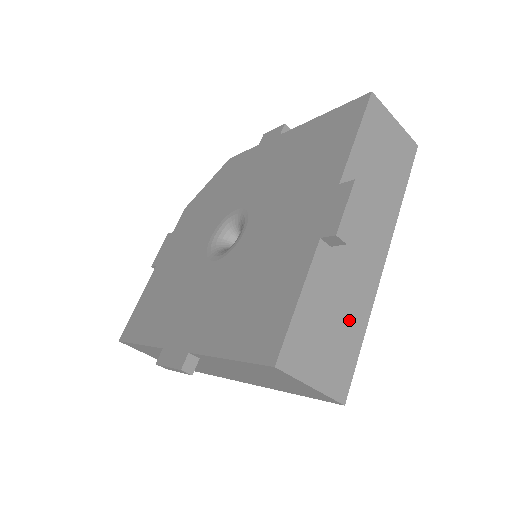
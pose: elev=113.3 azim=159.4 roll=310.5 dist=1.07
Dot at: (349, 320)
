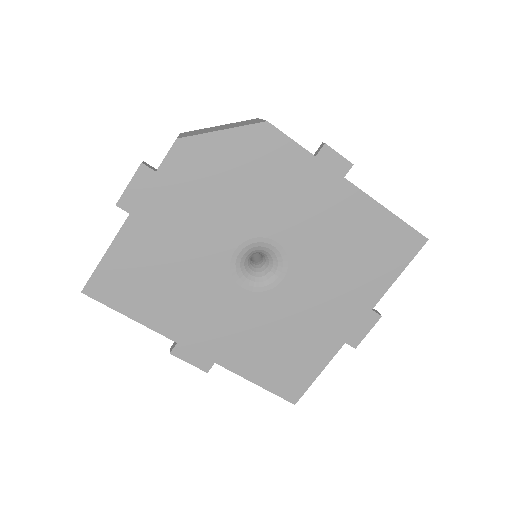
Dot at: occluded
